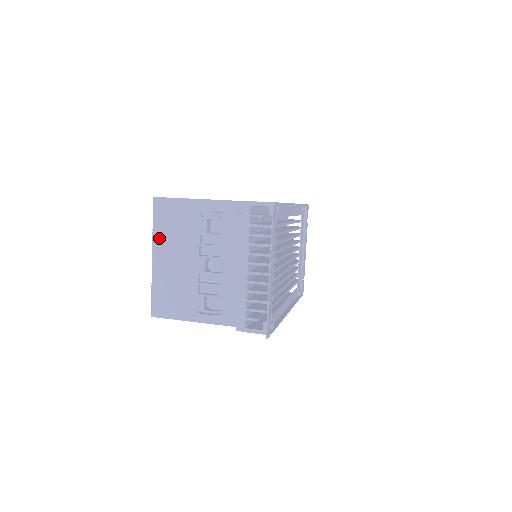
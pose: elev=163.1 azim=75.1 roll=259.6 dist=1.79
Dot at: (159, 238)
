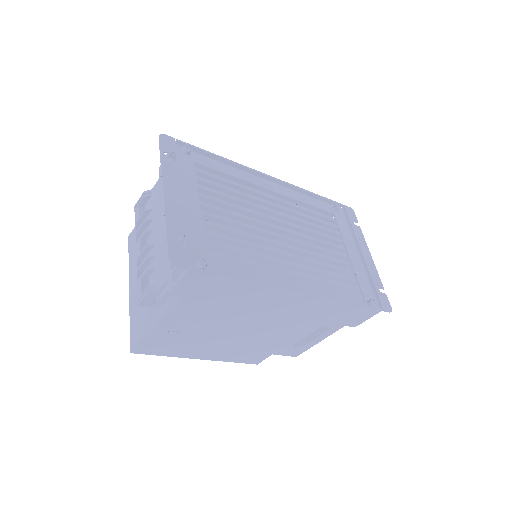
Dot at: (132, 267)
